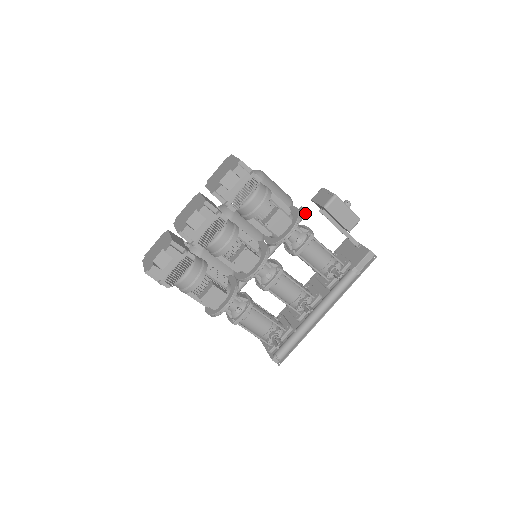
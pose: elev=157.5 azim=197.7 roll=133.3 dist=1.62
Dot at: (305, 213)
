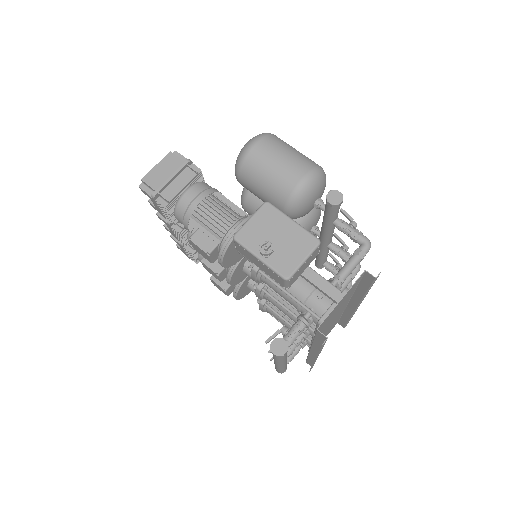
Dot at: (329, 205)
